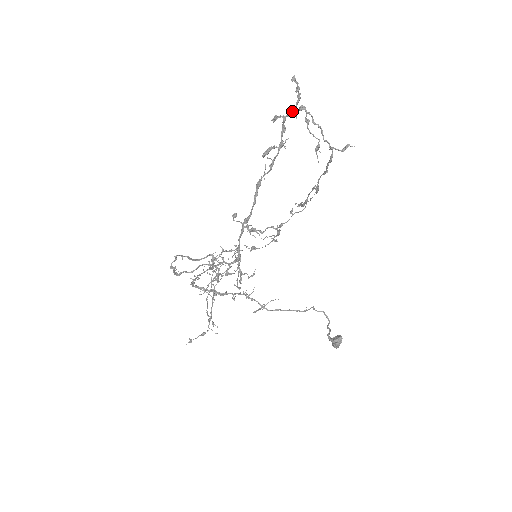
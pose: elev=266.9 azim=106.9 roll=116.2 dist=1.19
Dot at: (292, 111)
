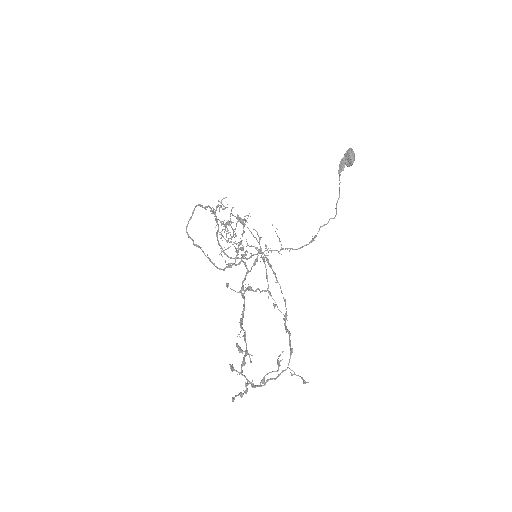
Dot at: (247, 385)
